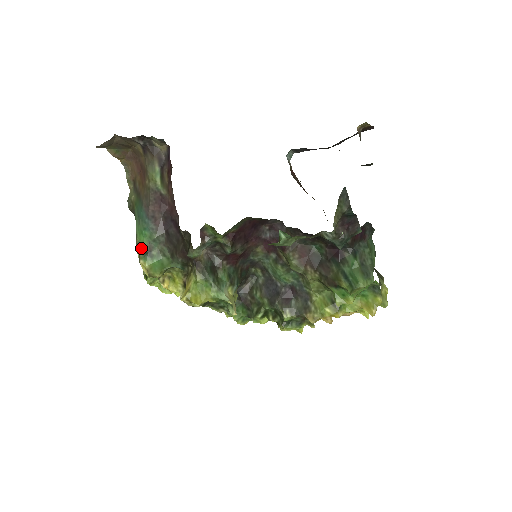
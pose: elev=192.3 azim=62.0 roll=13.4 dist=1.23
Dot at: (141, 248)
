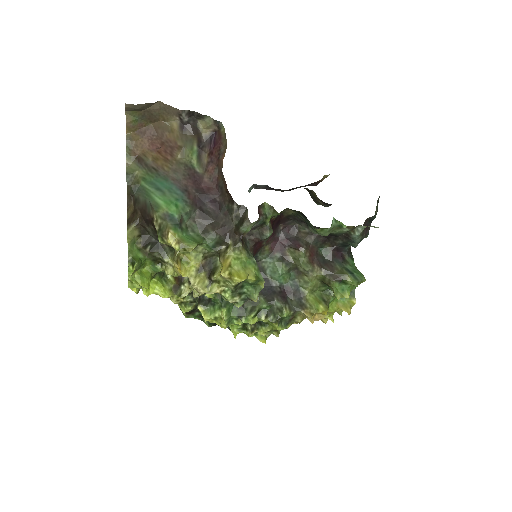
Dot at: (171, 218)
